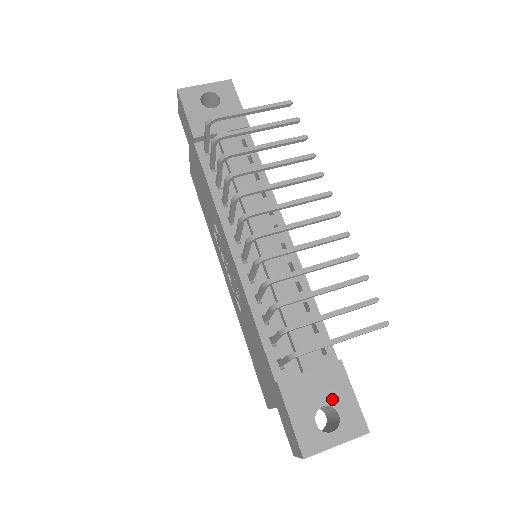
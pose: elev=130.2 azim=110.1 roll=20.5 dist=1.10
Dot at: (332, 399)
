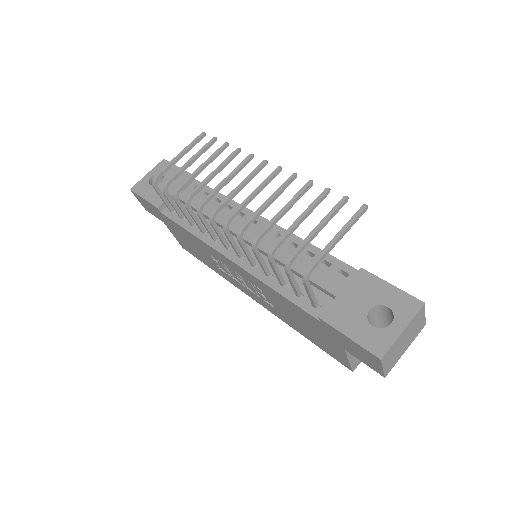
Dot at: (374, 300)
